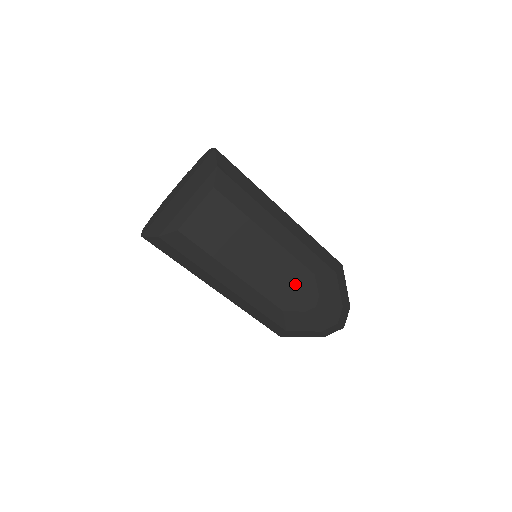
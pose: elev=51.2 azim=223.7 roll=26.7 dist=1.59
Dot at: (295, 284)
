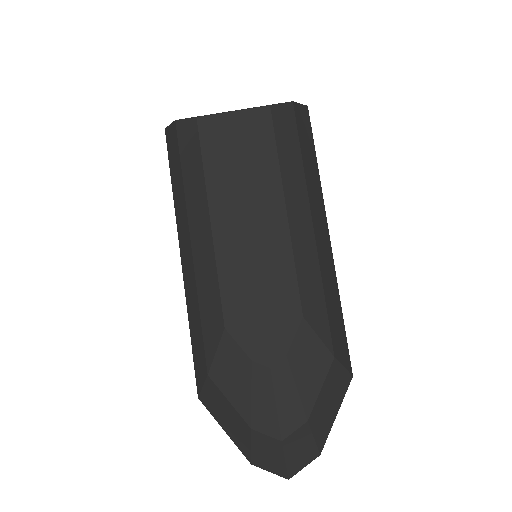
Dot at: (268, 305)
